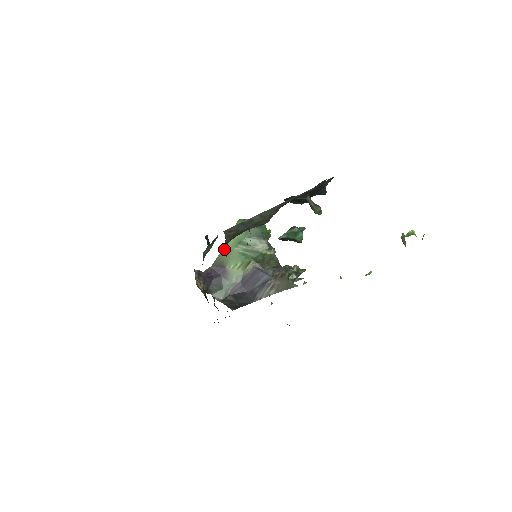
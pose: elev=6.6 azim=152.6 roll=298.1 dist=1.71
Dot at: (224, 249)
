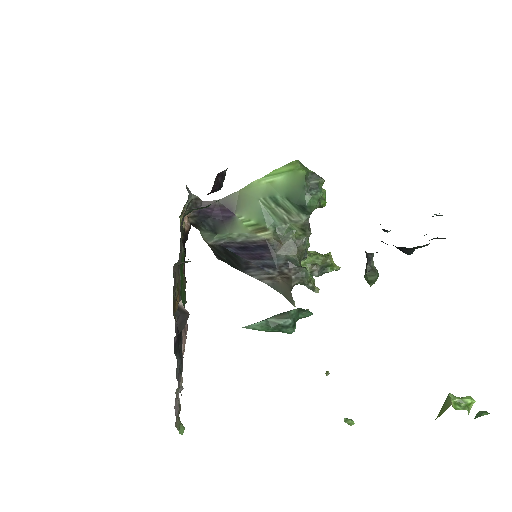
Dot at: occluded
